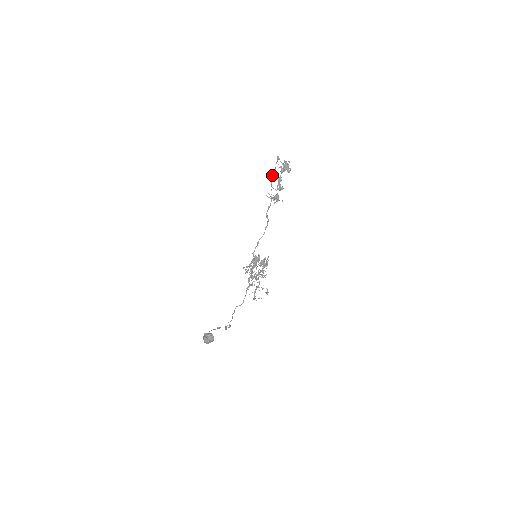
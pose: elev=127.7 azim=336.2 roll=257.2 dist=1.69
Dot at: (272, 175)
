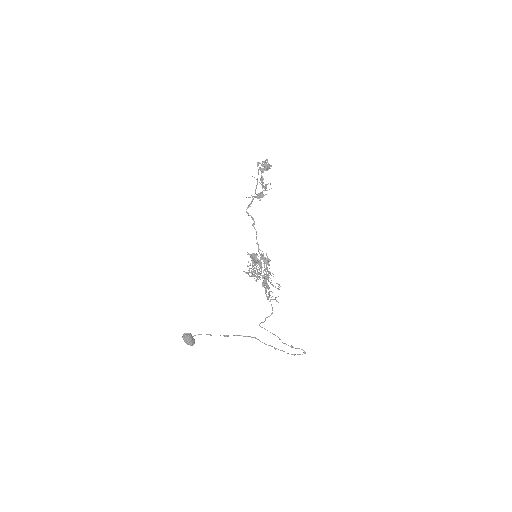
Dot at: occluded
